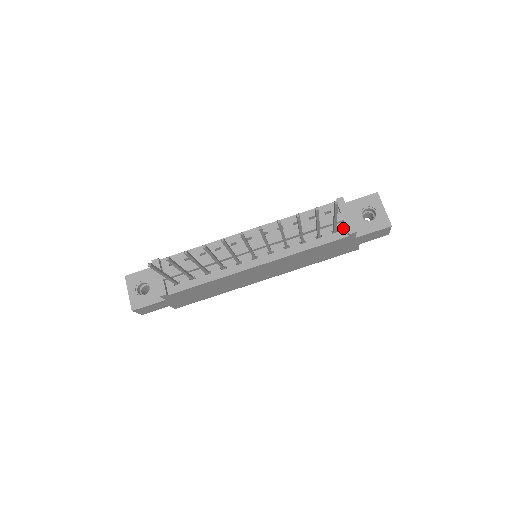
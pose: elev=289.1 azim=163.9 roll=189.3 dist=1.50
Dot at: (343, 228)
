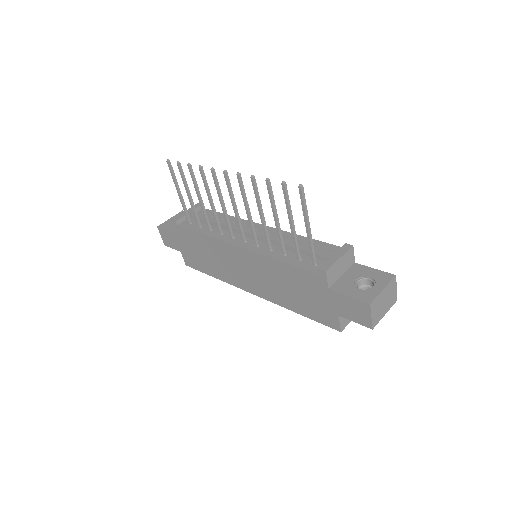
Dot at: occluded
